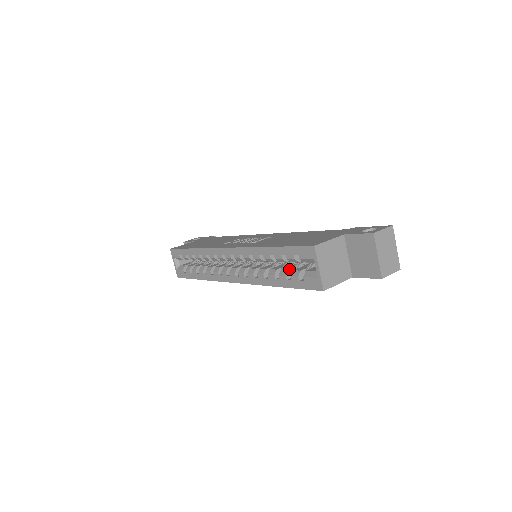
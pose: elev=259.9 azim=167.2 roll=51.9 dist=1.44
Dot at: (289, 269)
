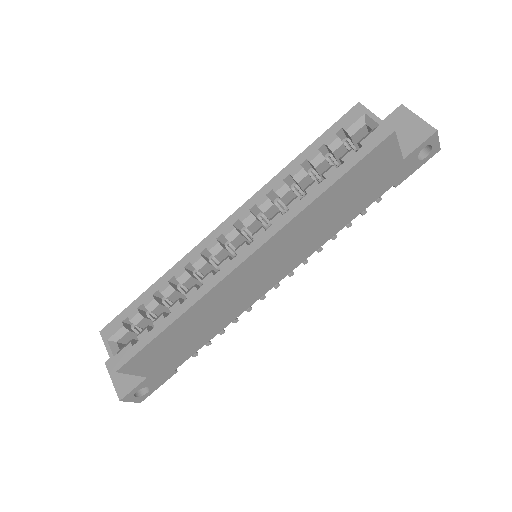
Dot at: occluded
